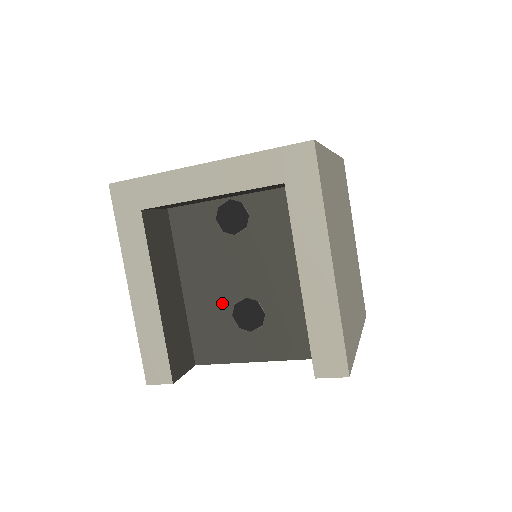
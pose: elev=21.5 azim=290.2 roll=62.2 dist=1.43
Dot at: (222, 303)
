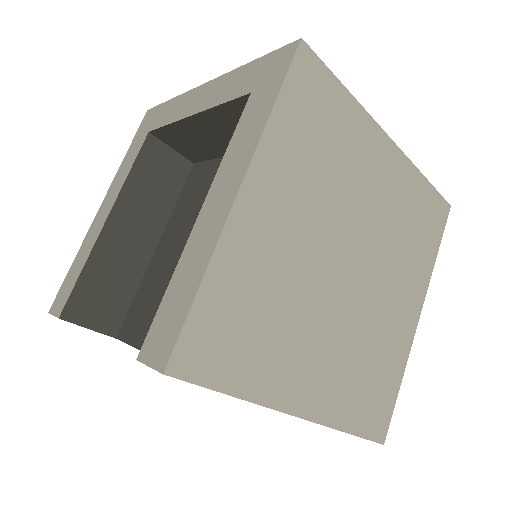
Dot at: (171, 271)
